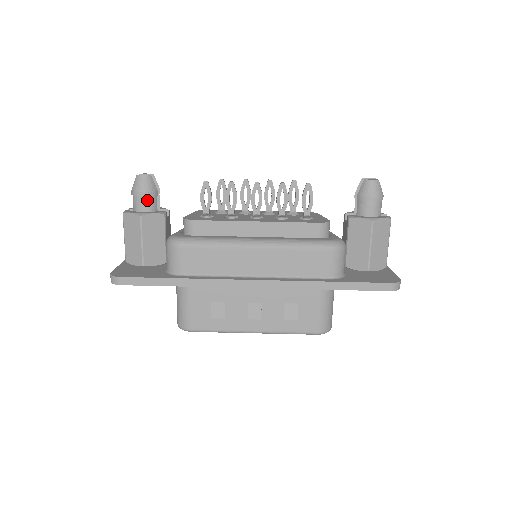
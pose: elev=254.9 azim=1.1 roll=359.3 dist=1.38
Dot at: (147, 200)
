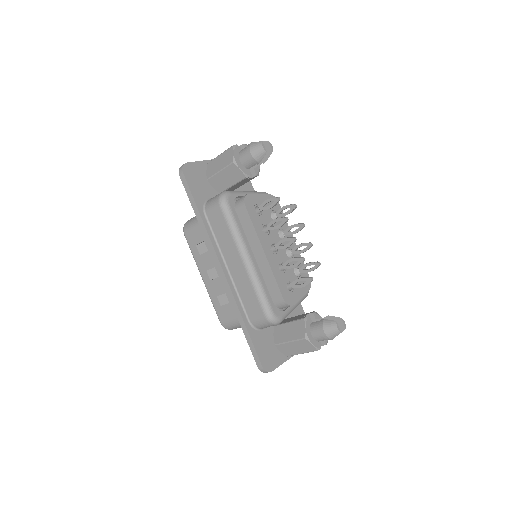
Dot at: (248, 159)
